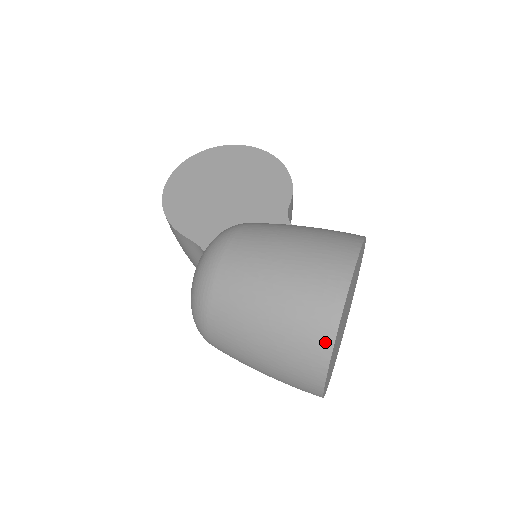
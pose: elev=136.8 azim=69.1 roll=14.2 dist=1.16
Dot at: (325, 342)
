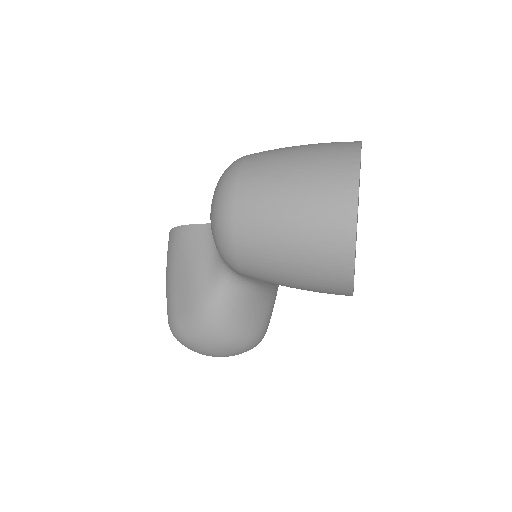
Dot at: (353, 146)
